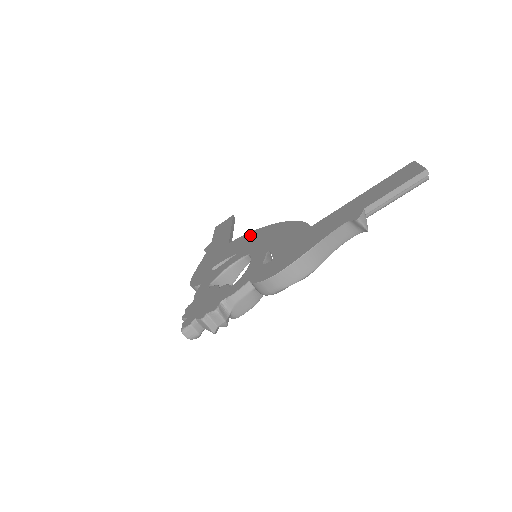
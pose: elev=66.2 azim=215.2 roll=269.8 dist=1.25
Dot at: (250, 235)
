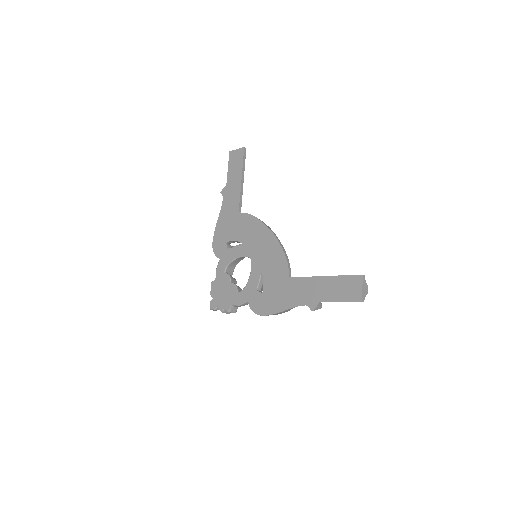
Dot at: (253, 224)
